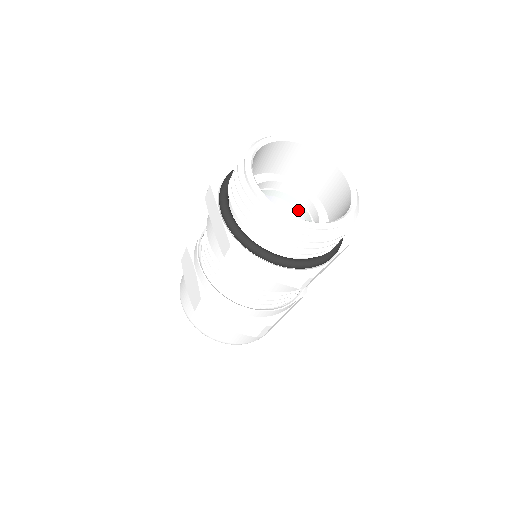
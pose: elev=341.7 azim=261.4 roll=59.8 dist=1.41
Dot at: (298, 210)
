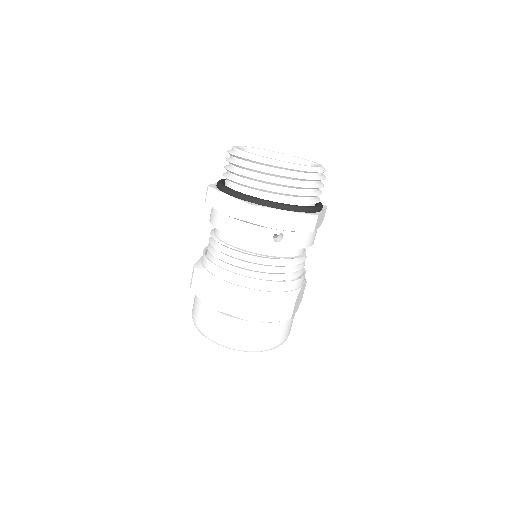
Dot at: occluded
